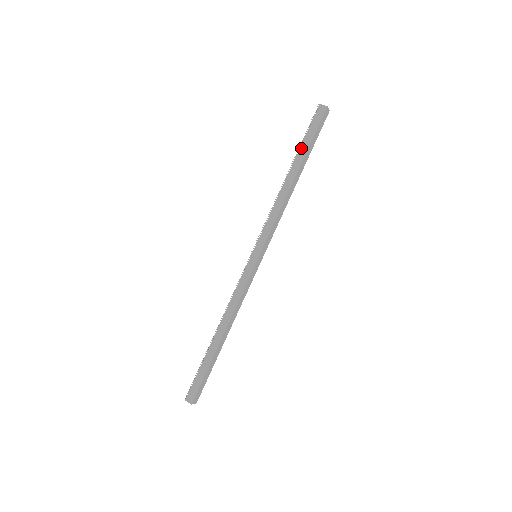
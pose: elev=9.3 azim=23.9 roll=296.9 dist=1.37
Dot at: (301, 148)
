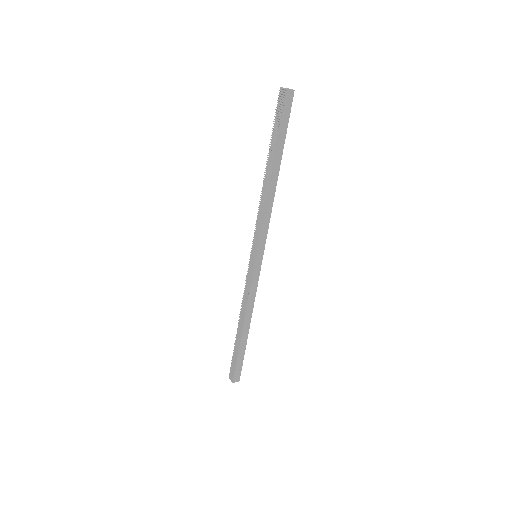
Dot at: (278, 144)
